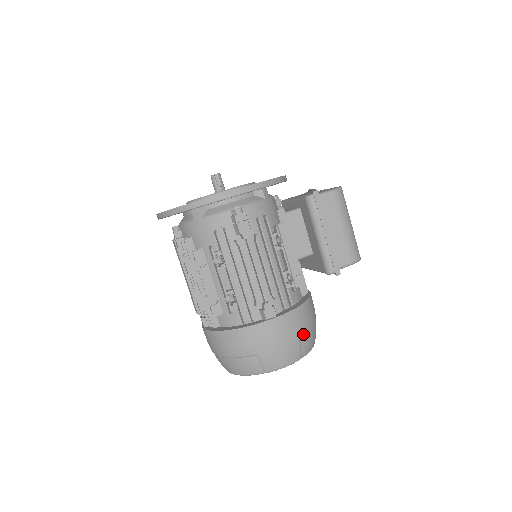
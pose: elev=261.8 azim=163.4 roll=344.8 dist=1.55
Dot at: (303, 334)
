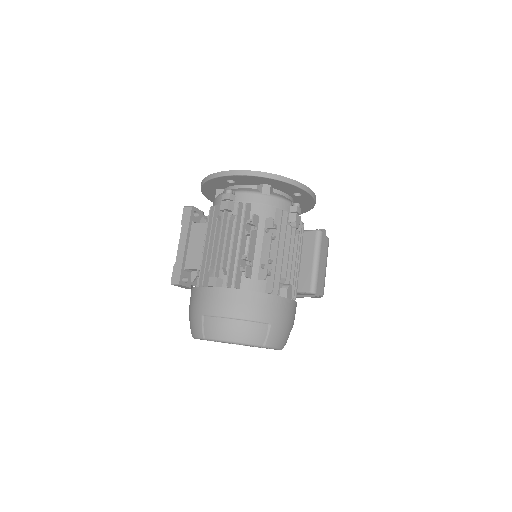
Dot at: occluded
